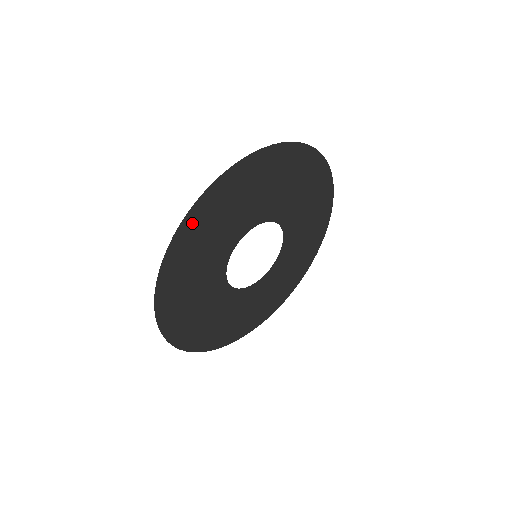
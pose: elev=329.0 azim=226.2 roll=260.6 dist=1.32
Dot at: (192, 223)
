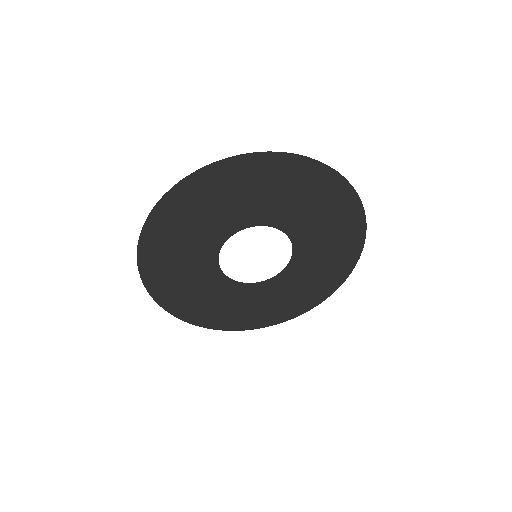
Dot at: (183, 194)
